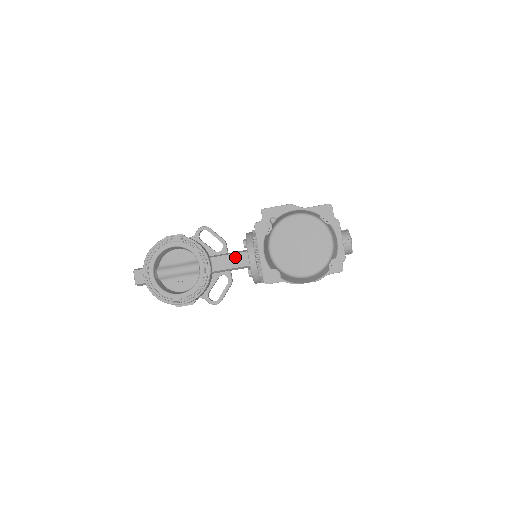
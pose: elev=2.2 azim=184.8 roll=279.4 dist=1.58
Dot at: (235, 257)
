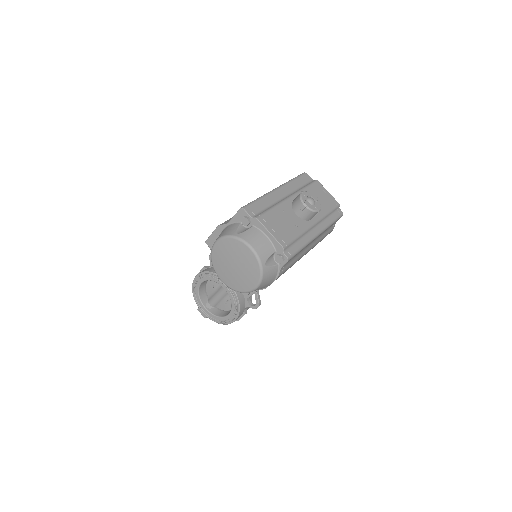
Dot at: occluded
